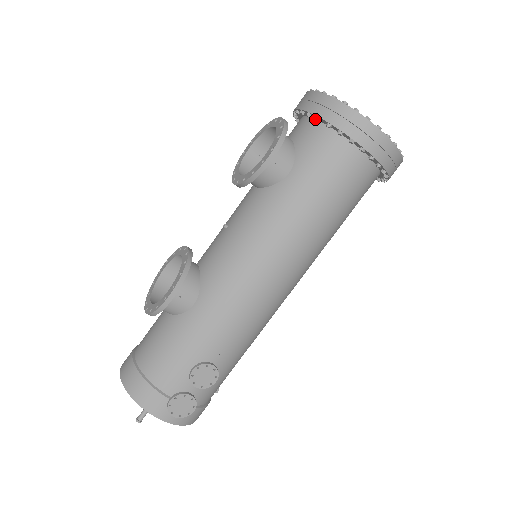
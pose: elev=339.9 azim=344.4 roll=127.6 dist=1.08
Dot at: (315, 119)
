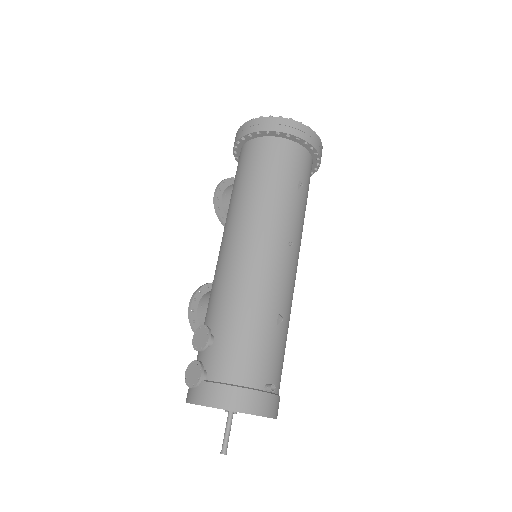
Dot at: (236, 160)
